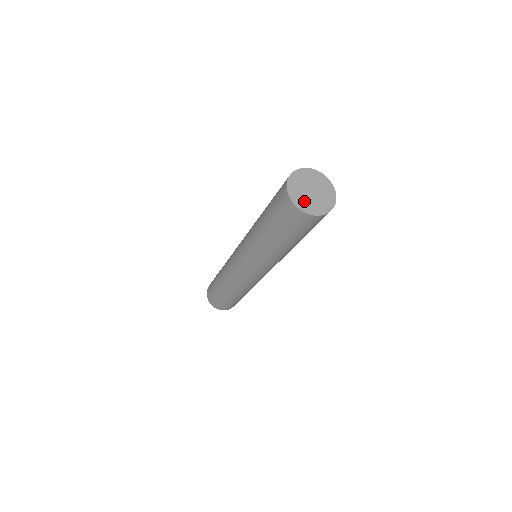
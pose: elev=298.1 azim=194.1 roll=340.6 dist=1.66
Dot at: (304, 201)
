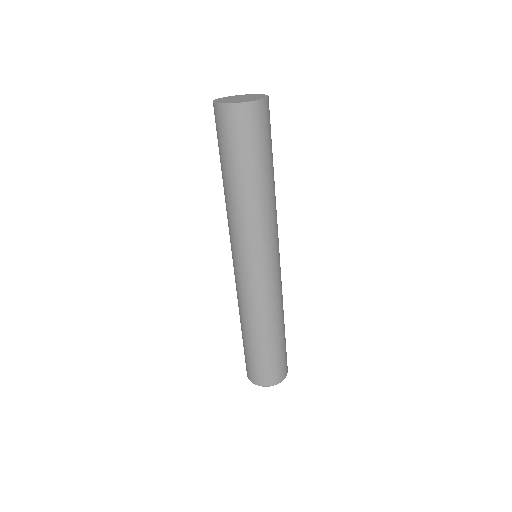
Dot at: (228, 101)
